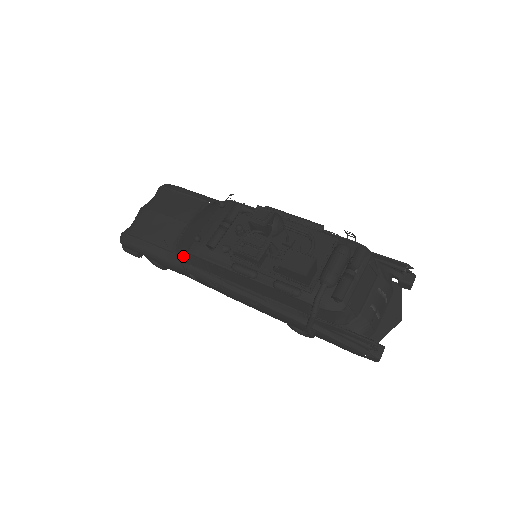
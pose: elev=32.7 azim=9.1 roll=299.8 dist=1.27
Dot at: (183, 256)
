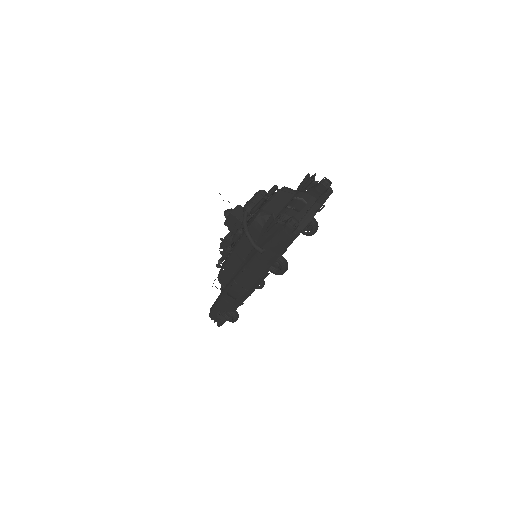
Dot at: (221, 286)
